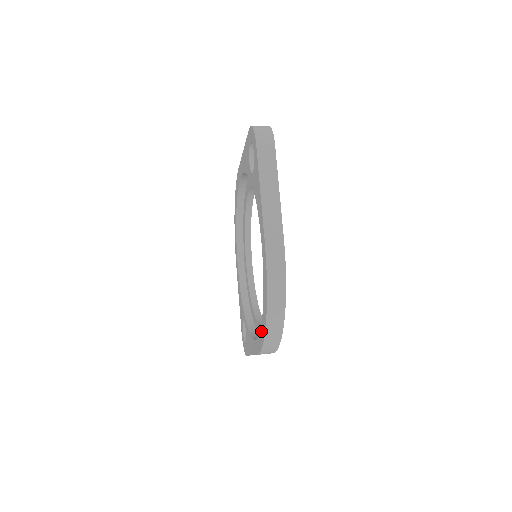
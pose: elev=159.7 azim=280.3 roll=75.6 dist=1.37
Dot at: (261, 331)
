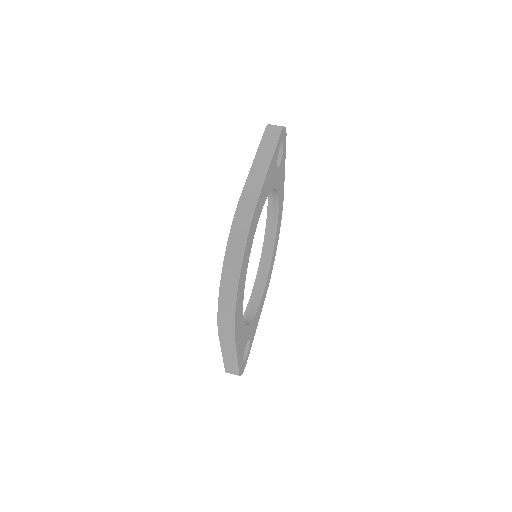
Dot at: occluded
